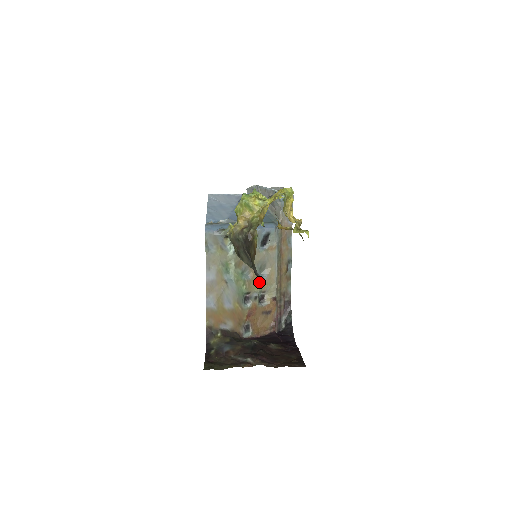
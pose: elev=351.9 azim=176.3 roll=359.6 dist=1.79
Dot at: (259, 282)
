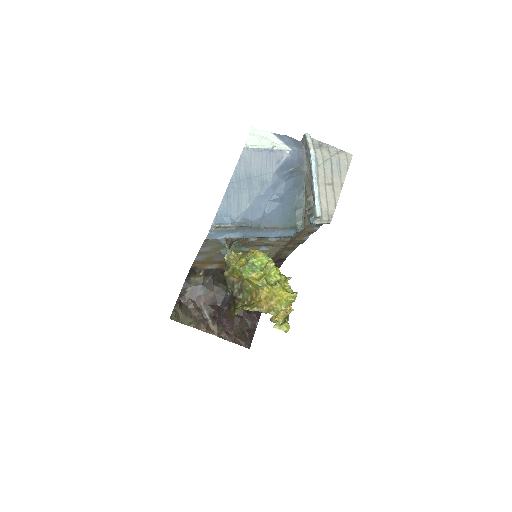
Dot at: occluded
